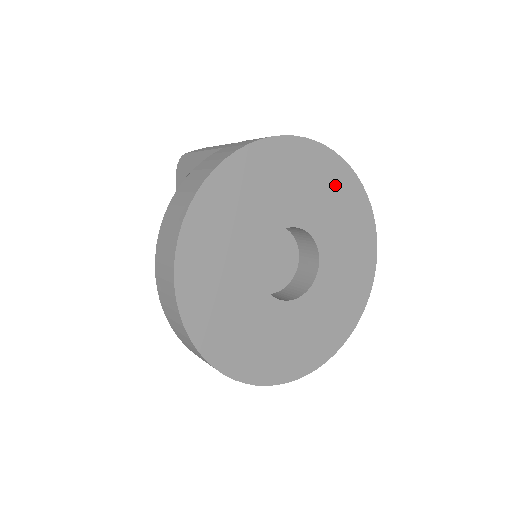
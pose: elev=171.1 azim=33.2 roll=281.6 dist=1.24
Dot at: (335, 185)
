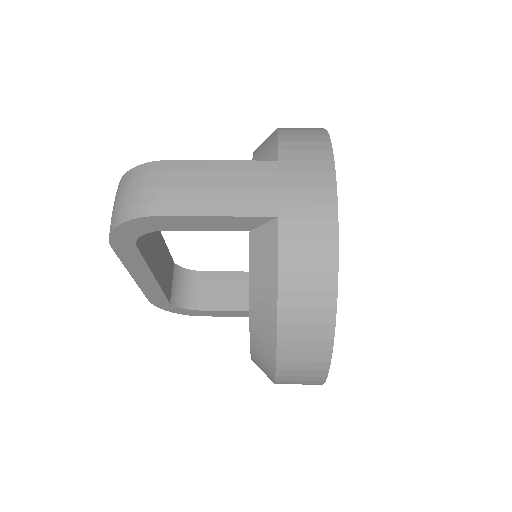
Dot at: occluded
